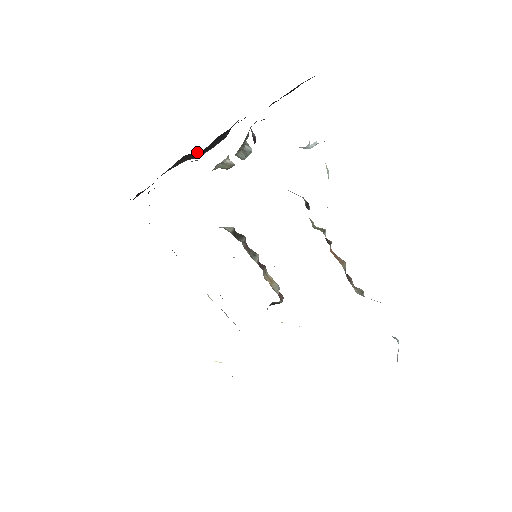
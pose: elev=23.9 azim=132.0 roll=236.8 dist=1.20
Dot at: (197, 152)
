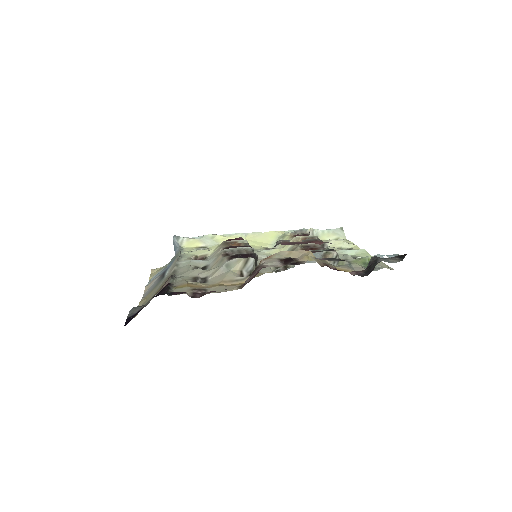
Dot at: occluded
